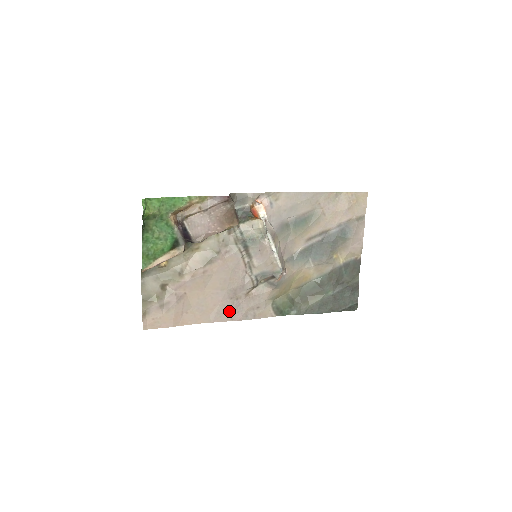
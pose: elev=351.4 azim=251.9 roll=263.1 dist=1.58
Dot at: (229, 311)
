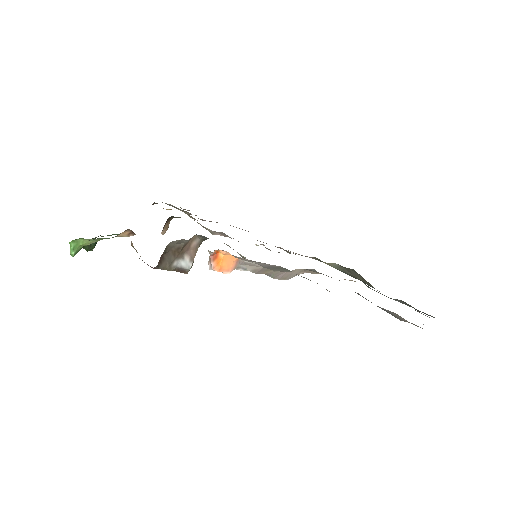
Dot at: occluded
